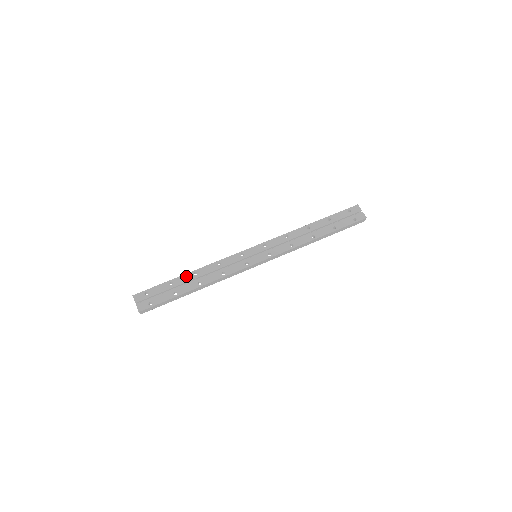
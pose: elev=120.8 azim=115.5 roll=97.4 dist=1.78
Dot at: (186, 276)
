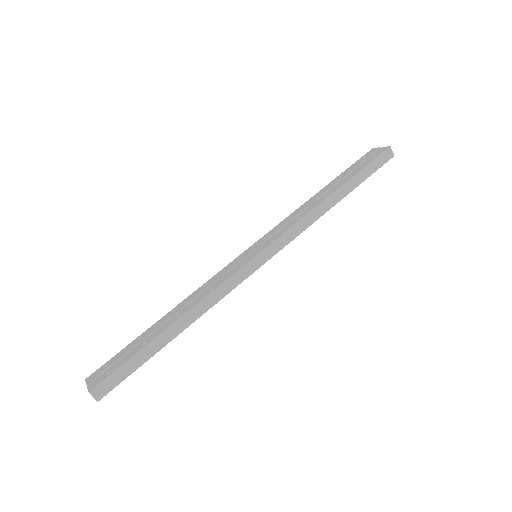
Dot at: (160, 321)
